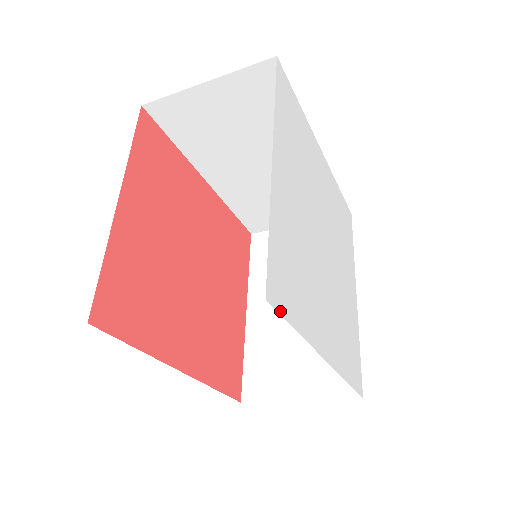
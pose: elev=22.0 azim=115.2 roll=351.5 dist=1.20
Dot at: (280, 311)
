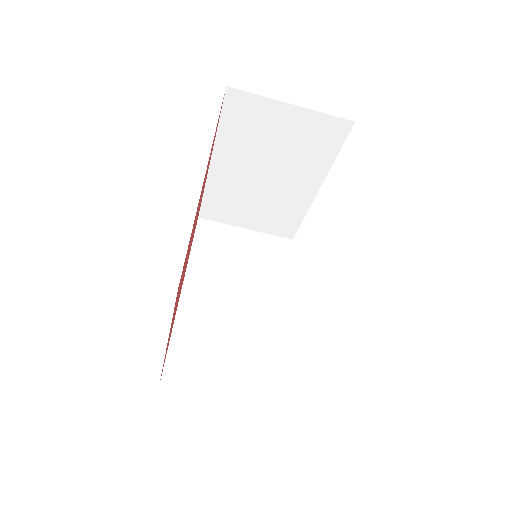
Dot at: occluded
